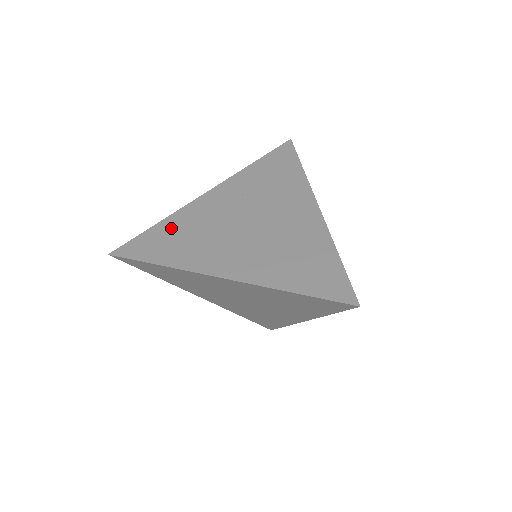
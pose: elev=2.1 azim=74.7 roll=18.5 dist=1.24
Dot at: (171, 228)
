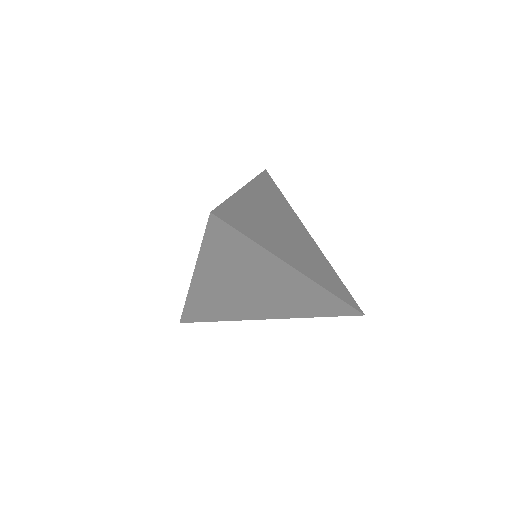
Dot at: (242, 209)
